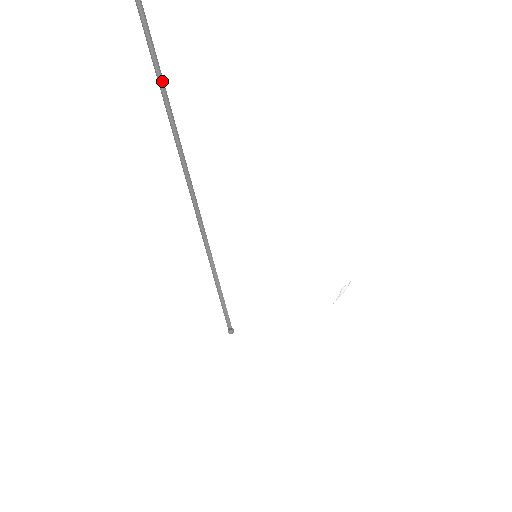
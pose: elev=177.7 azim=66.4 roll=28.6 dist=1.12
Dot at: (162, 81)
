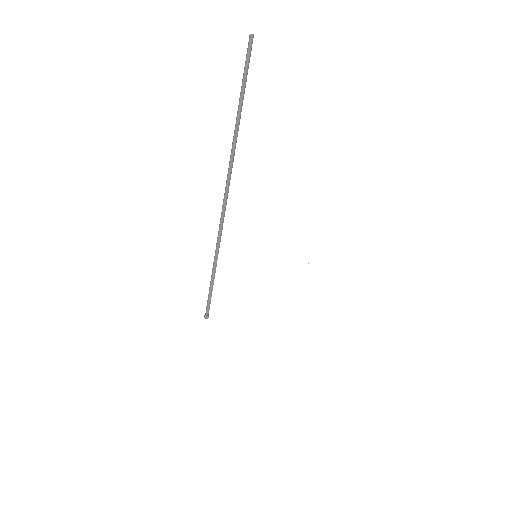
Dot at: occluded
